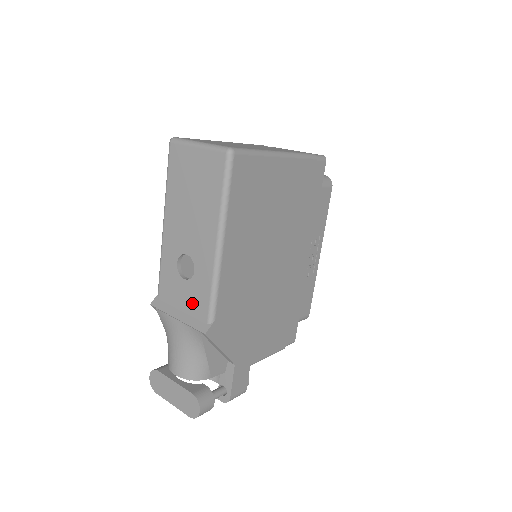
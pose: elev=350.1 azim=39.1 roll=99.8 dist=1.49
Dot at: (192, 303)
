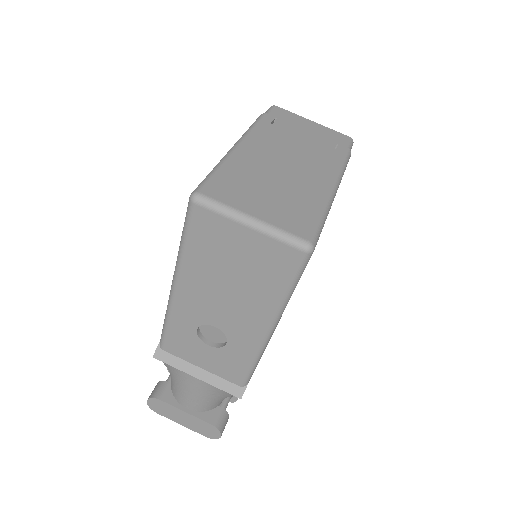
Dot at: (219, 367)
